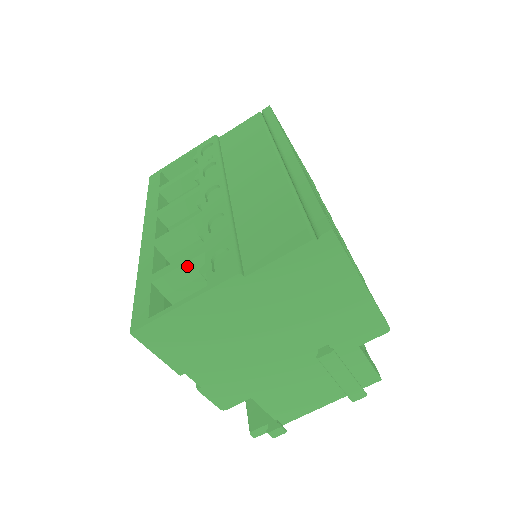
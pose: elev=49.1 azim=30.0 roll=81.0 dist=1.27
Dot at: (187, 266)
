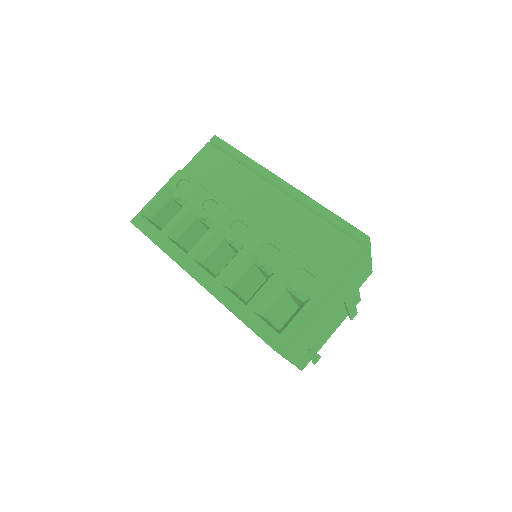
Dot at: (273, 290)
